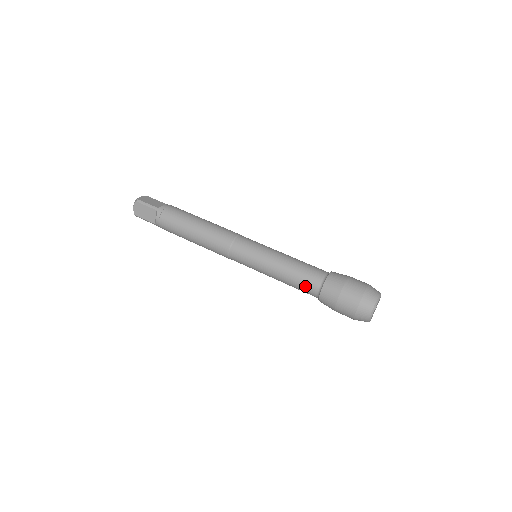
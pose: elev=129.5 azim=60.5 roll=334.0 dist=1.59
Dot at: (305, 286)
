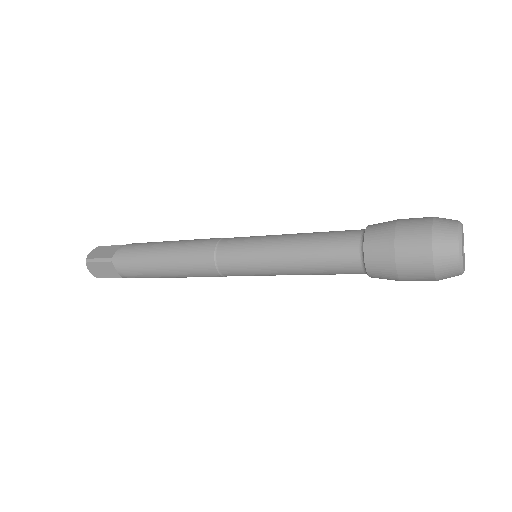
Dot at: (338, 236)
